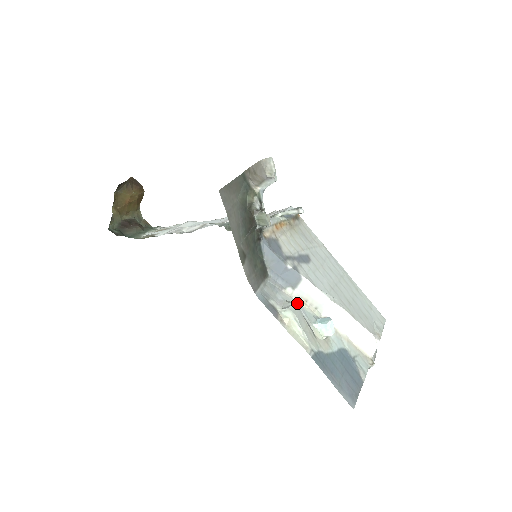
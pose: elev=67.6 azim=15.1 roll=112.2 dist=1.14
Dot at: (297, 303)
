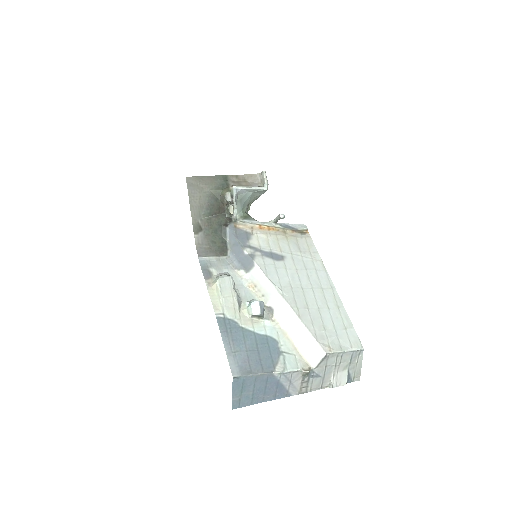
Dot at: (244, 284)
